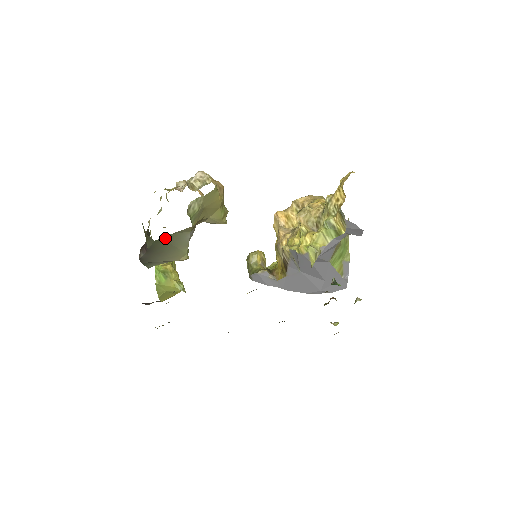
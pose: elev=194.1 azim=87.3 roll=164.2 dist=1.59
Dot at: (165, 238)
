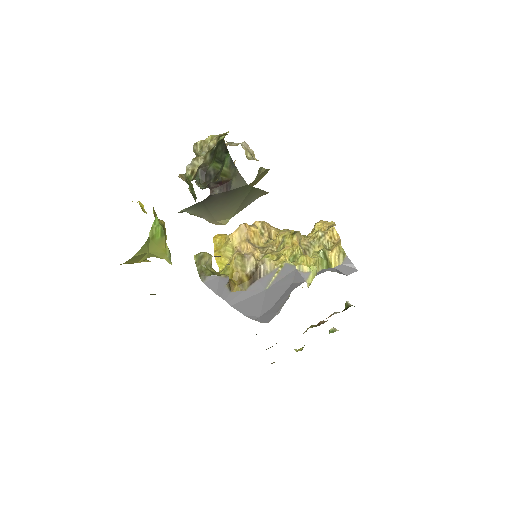
Dot at: (252, 189)
